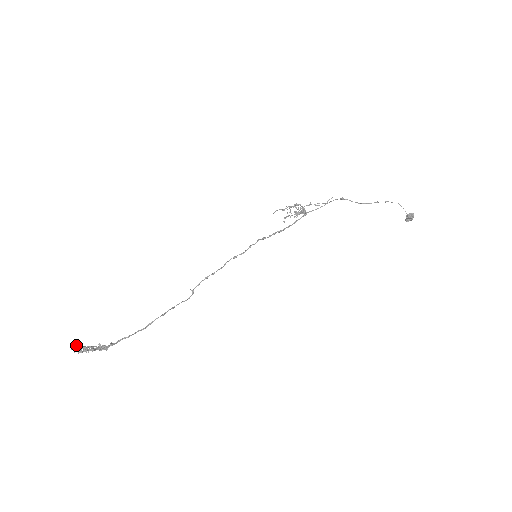
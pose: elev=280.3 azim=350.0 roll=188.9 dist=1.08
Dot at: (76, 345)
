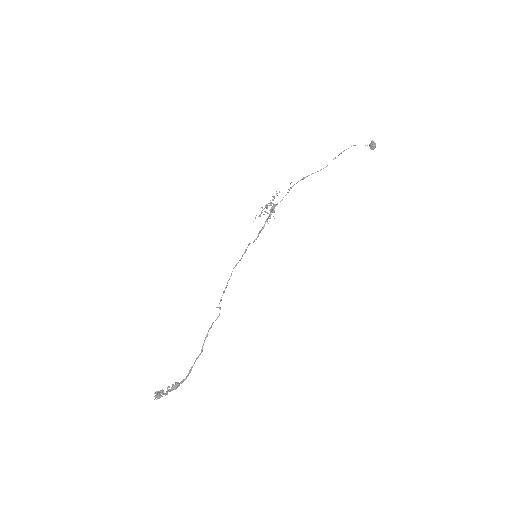
Dot at: (154, 393)
